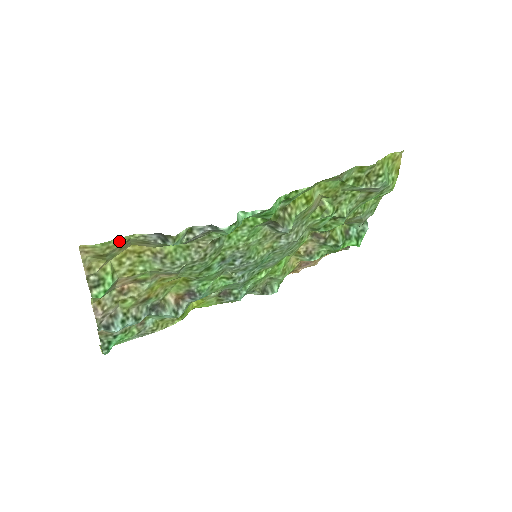
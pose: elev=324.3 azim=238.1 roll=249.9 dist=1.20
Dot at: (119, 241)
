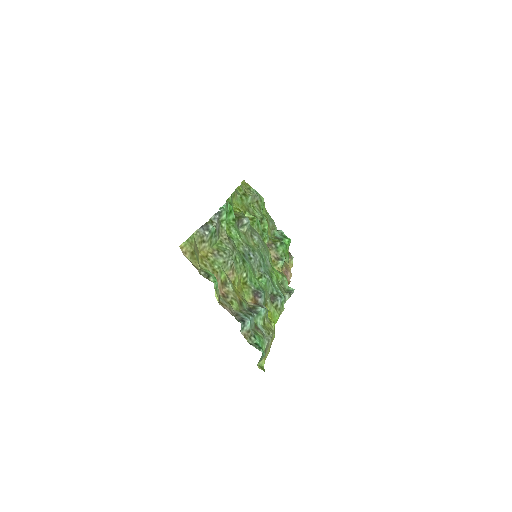
Dot at: (191, 239)
